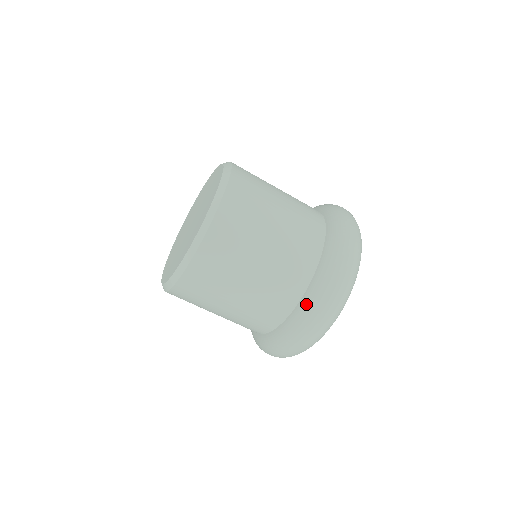
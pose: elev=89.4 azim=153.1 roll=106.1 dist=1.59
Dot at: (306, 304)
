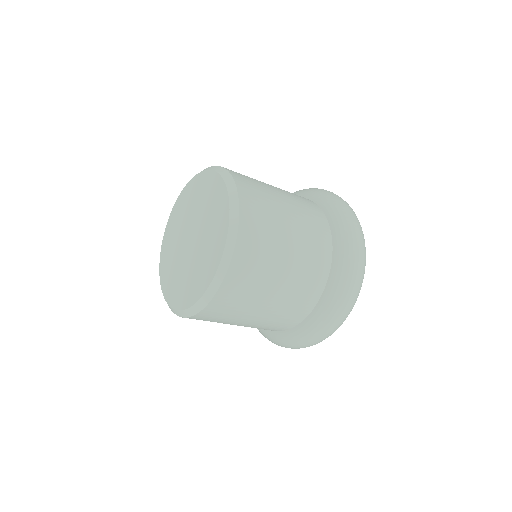
Dot at: (301, 333)
